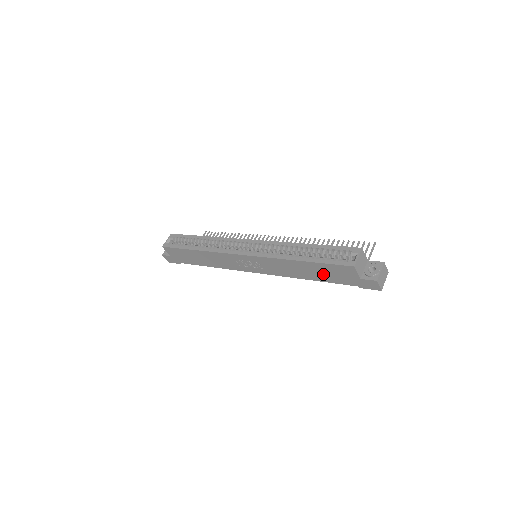
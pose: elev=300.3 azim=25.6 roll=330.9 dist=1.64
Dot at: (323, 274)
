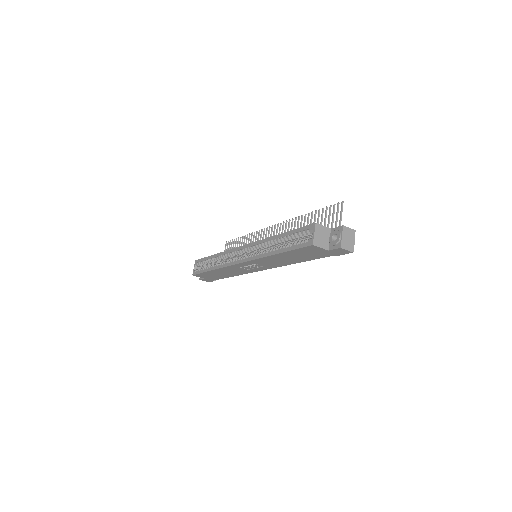
Dot at: (302, 256)
